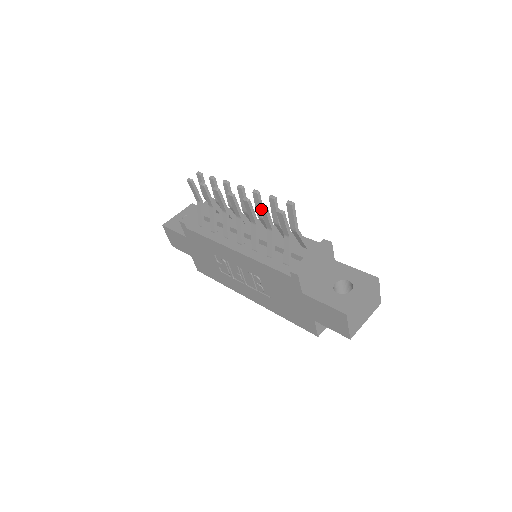
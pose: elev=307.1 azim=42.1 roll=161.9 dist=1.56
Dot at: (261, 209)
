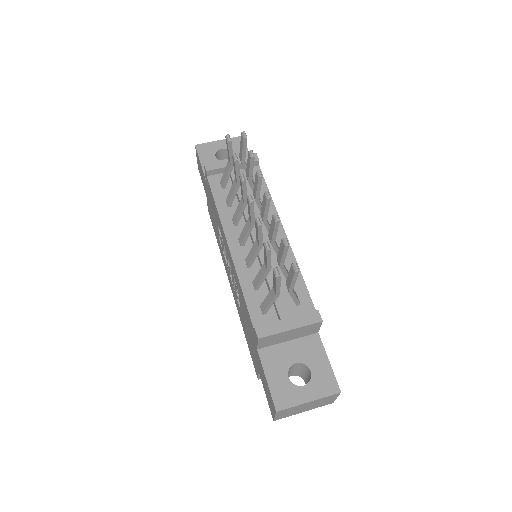
Dot at: (264, 247)
